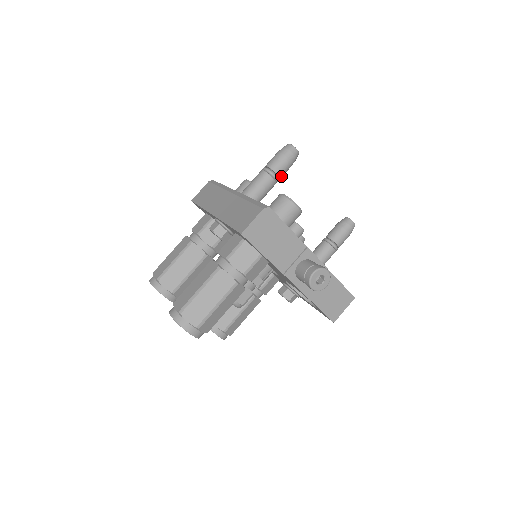
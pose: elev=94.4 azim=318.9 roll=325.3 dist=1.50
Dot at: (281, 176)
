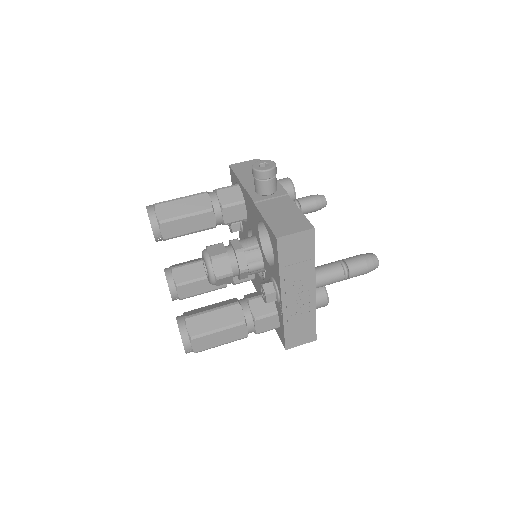
Dot at: (302, 204)
